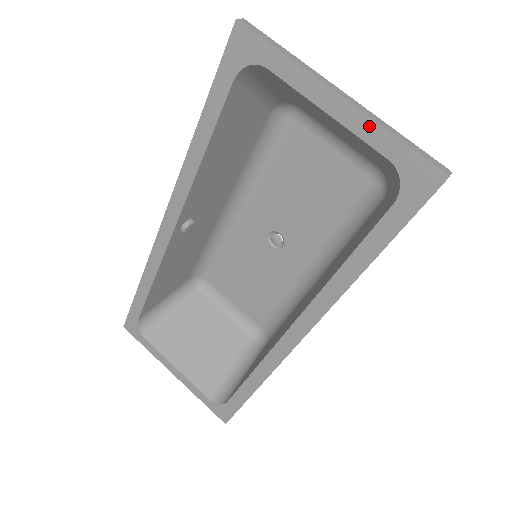
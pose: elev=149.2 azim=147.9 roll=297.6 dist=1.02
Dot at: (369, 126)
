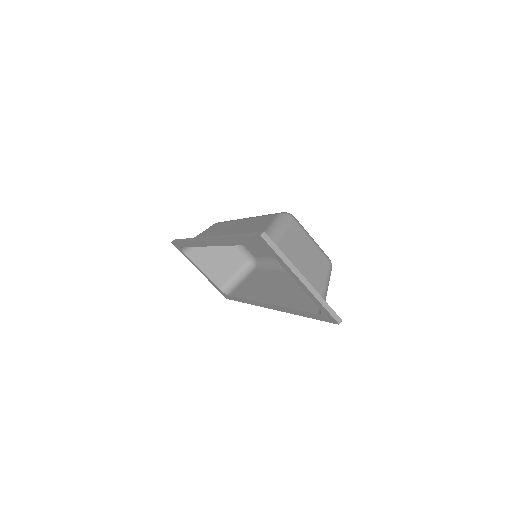
Dot at: (313, 297)
